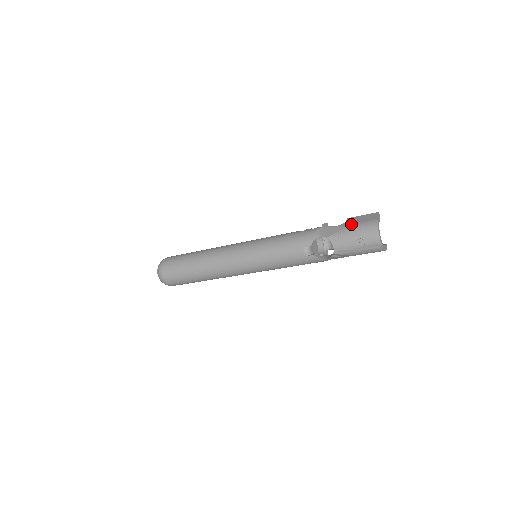
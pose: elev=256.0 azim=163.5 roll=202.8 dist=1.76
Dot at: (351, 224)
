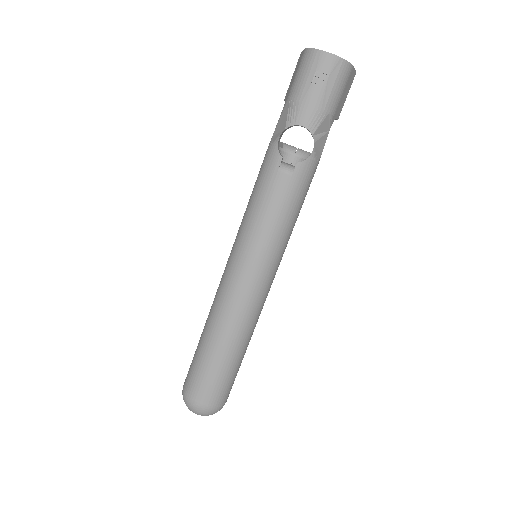
Dot at: (290, 89)
